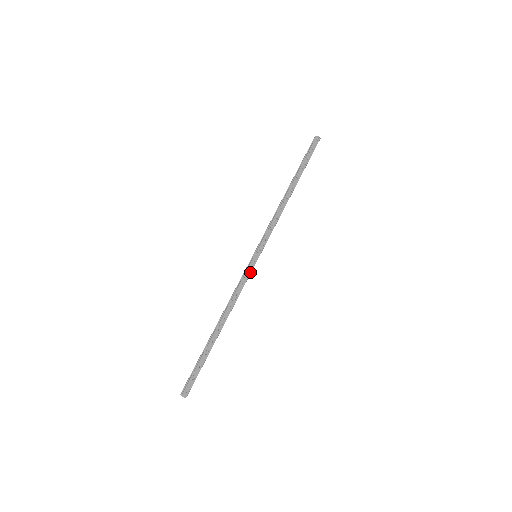
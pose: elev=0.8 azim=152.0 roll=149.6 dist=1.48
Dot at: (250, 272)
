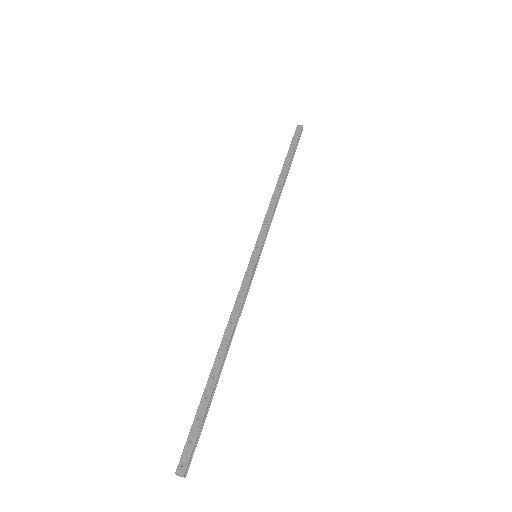
Dot at: (251, 274)
